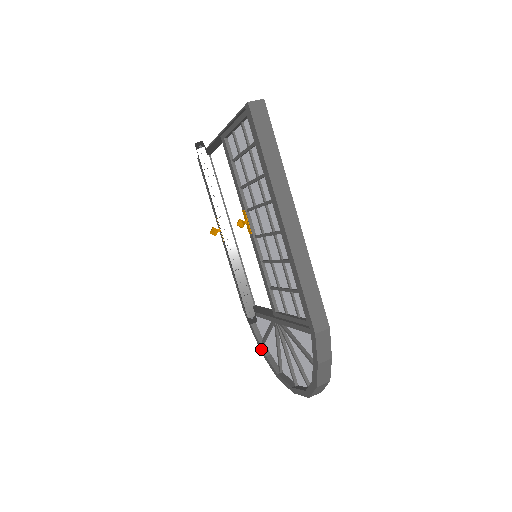
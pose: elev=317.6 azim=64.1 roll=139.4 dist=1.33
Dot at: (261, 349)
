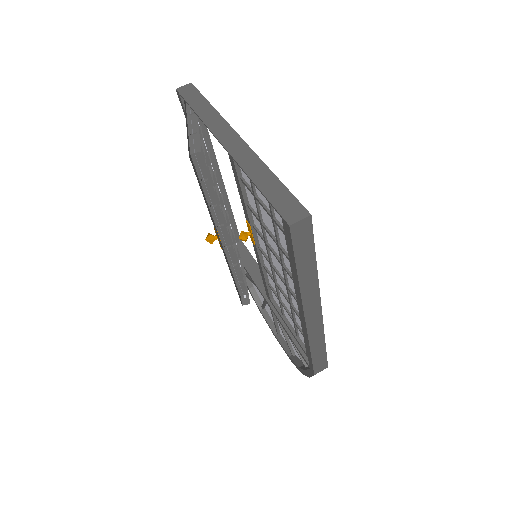
Dot at: occluded
